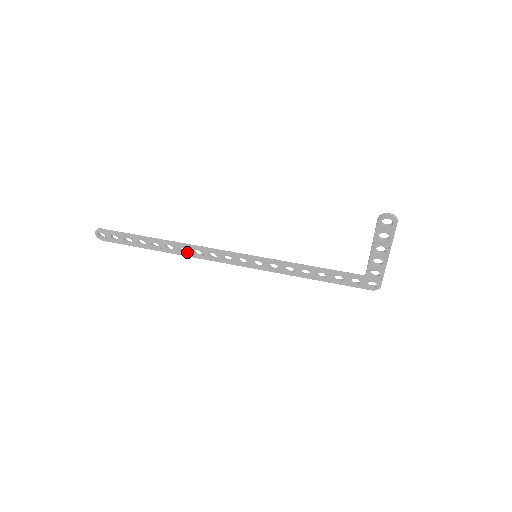
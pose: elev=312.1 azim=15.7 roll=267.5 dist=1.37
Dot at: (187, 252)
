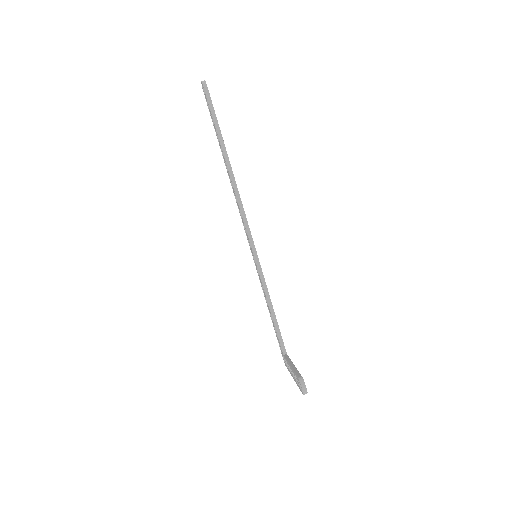
Dot at: occluded
